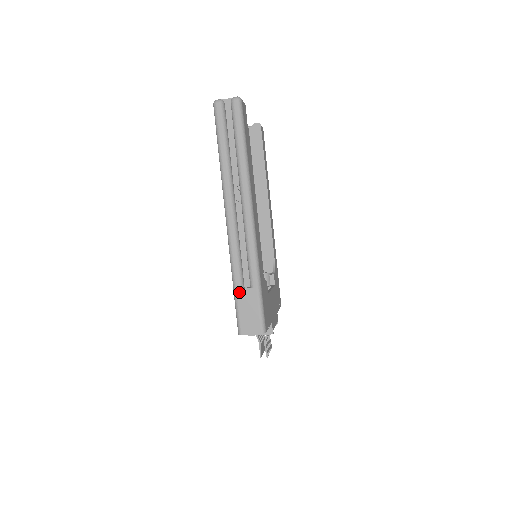
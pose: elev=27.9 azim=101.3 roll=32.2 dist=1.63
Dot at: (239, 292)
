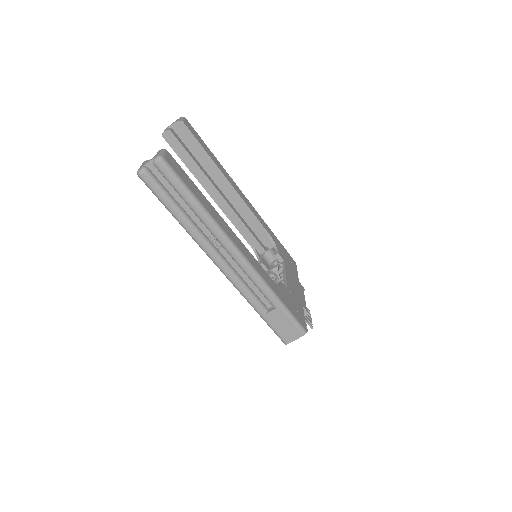
Dot at: (266, 317)
